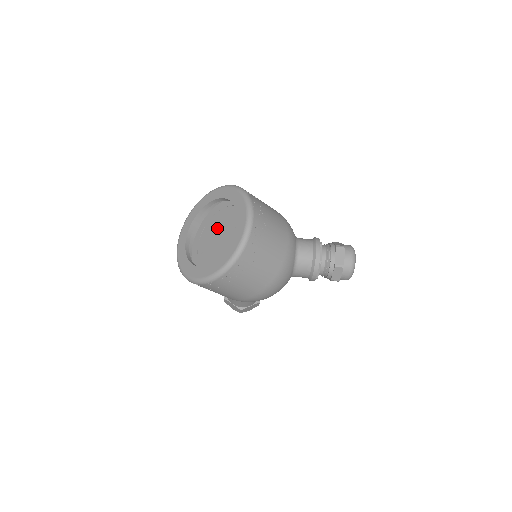
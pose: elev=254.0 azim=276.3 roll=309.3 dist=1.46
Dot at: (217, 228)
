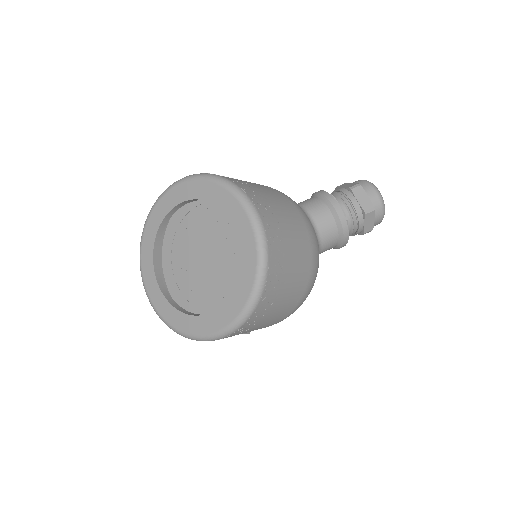
Dot at: (193, 248)
